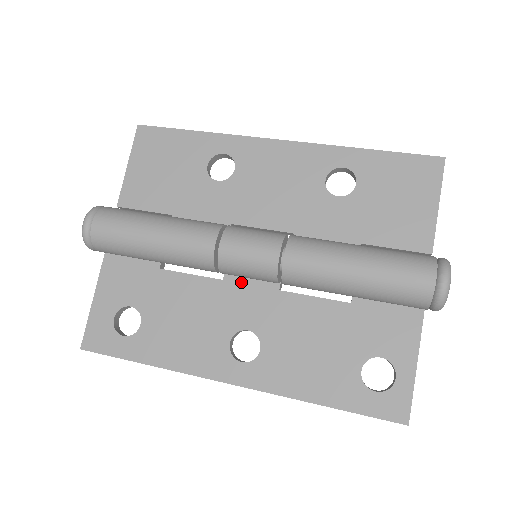
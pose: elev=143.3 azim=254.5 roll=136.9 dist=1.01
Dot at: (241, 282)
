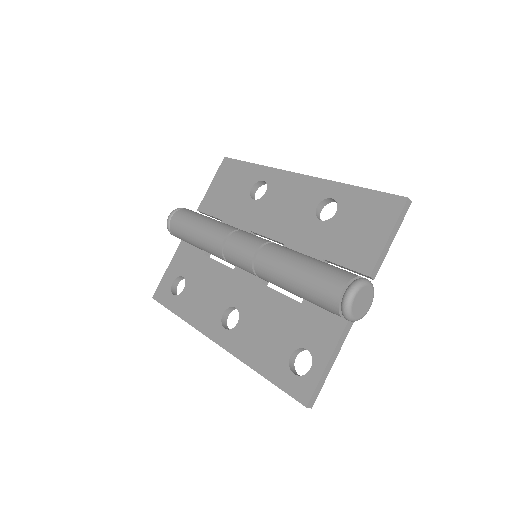
Dot at: (243, 273)
